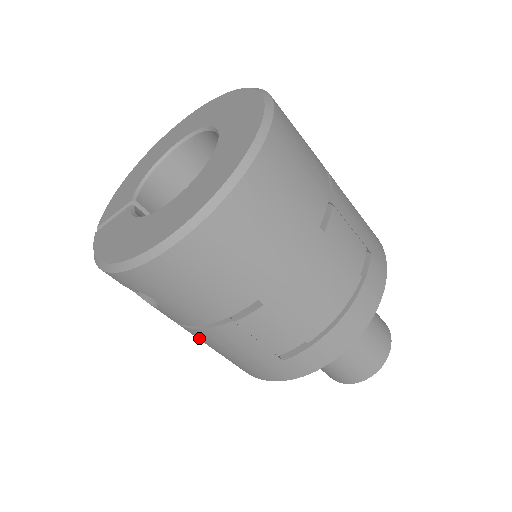
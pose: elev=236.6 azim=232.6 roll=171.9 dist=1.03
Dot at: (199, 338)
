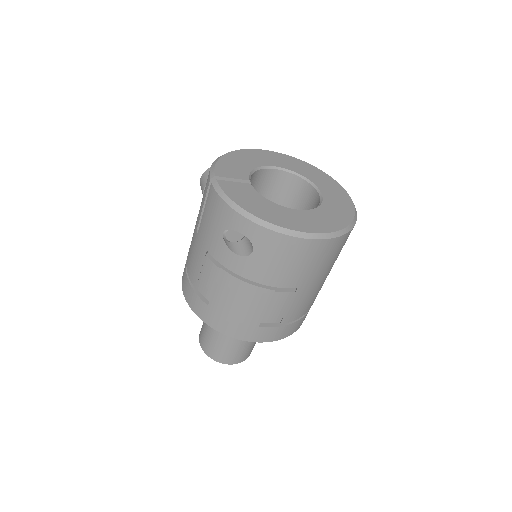
Dot at: (224, 285)
